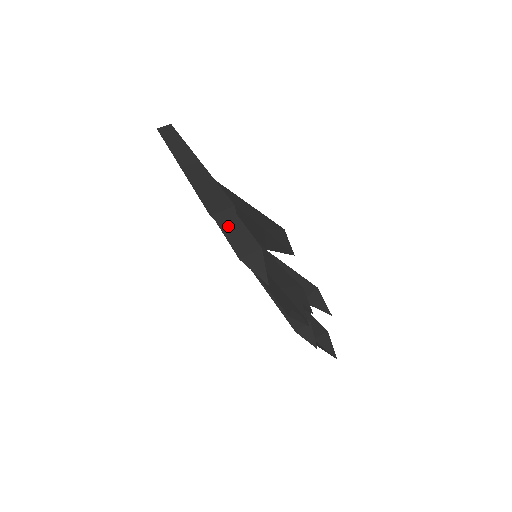
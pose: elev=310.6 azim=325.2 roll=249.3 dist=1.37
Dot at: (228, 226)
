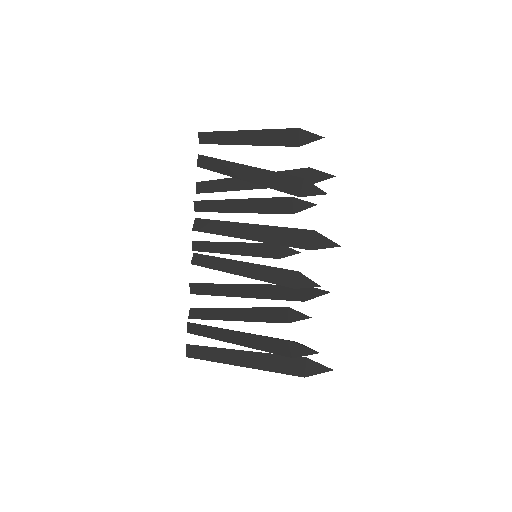
Dot at: (312, 134)
